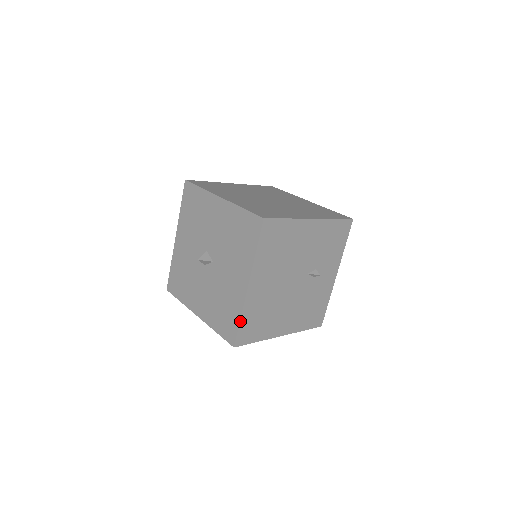
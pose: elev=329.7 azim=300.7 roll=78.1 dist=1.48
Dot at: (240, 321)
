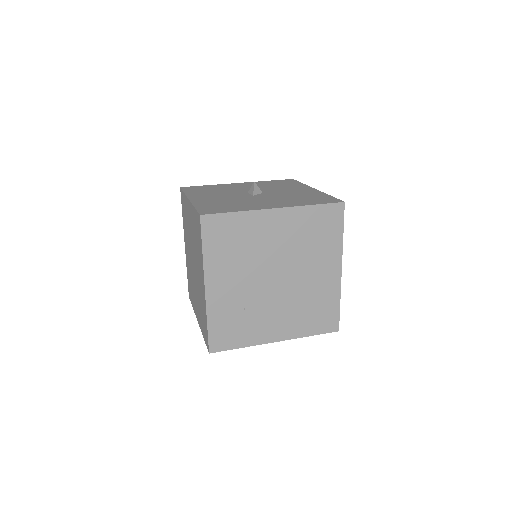
Dot at: (331, 196)
